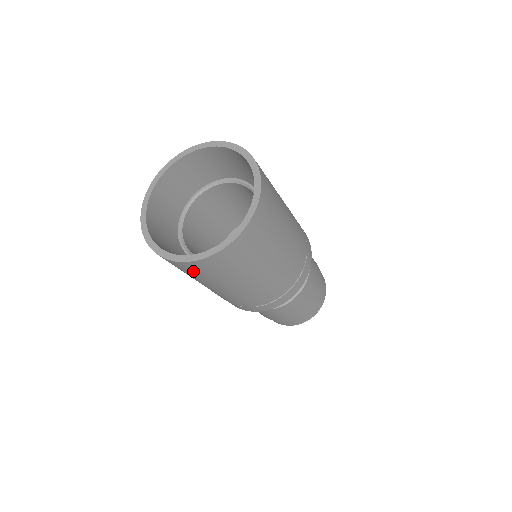
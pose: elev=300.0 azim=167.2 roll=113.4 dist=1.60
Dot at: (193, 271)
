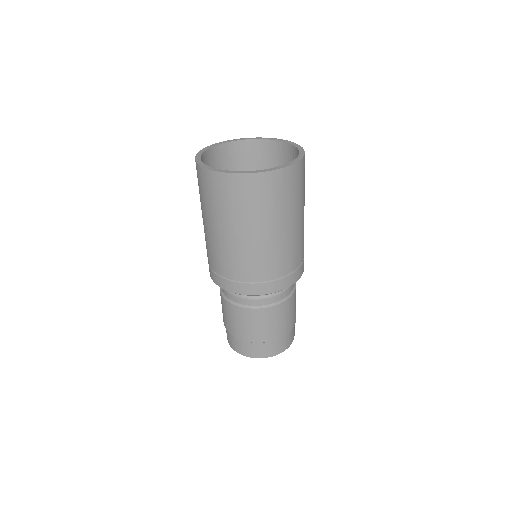
Dot at: (233, 194)
